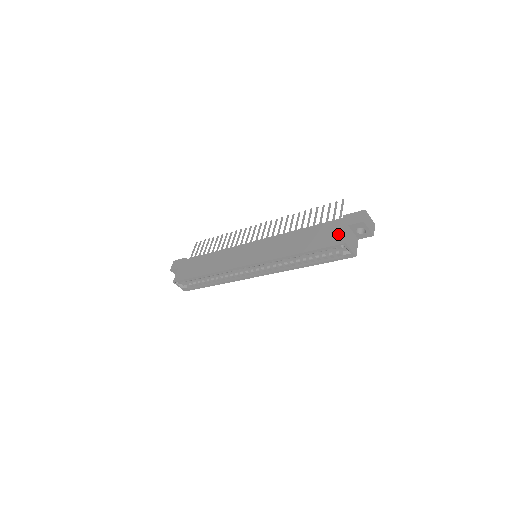
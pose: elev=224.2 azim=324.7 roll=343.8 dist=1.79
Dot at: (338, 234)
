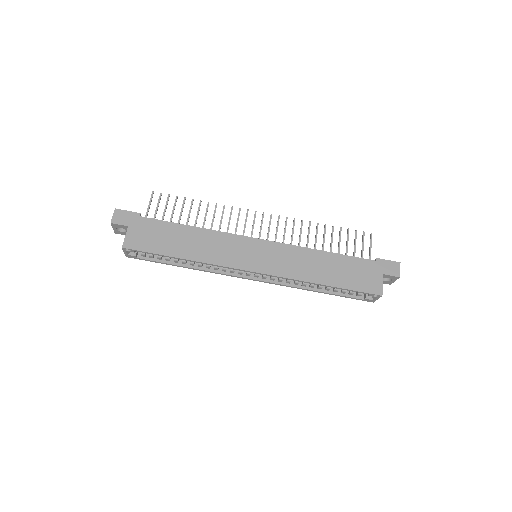
Dot at: (373, 281)
